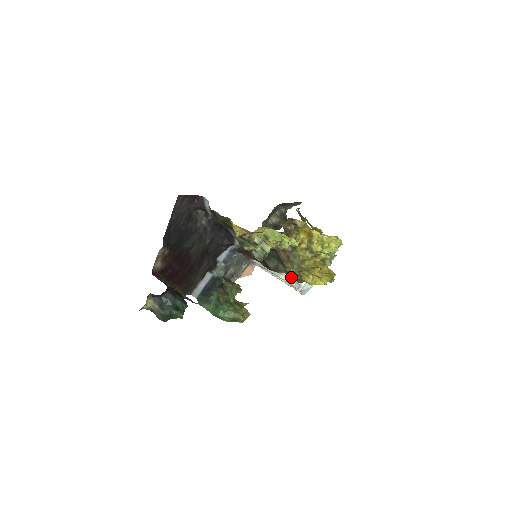
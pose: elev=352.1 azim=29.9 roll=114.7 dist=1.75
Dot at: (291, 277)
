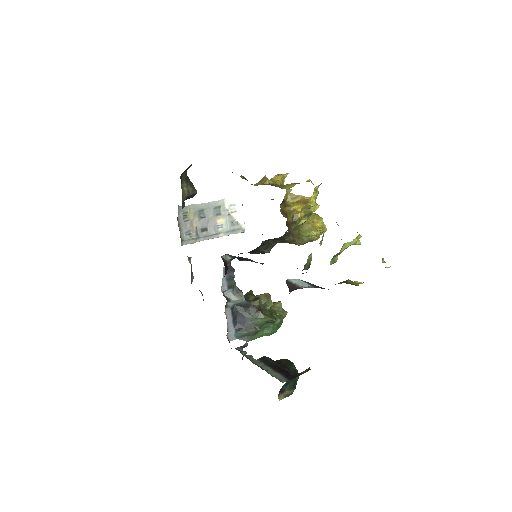
Dot at: occluded
